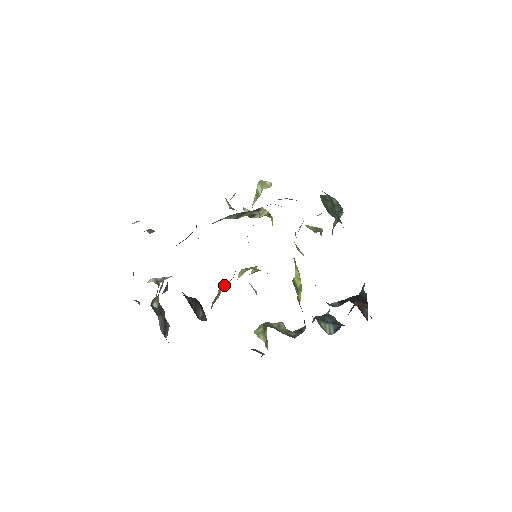
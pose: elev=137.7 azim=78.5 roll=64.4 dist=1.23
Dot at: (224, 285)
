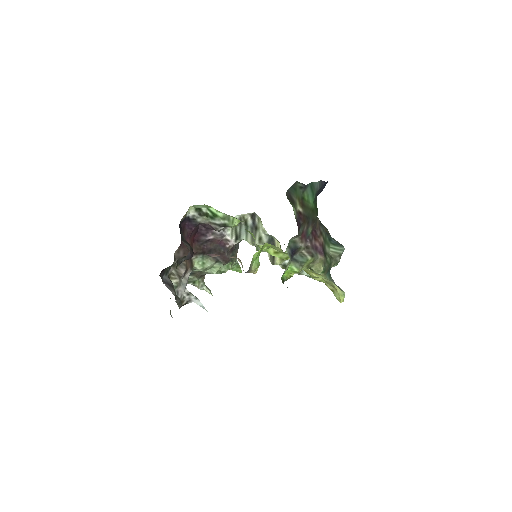
Dot at: occluded
